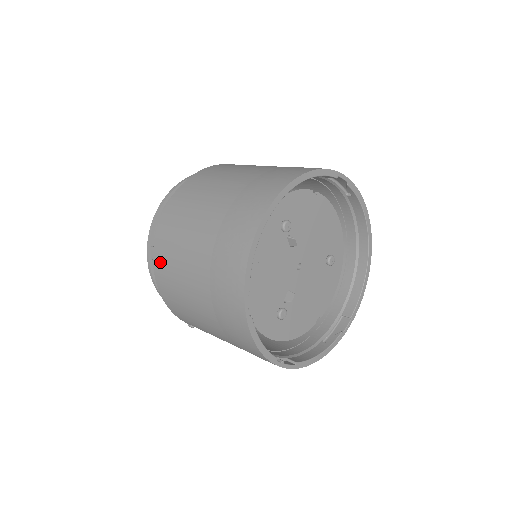
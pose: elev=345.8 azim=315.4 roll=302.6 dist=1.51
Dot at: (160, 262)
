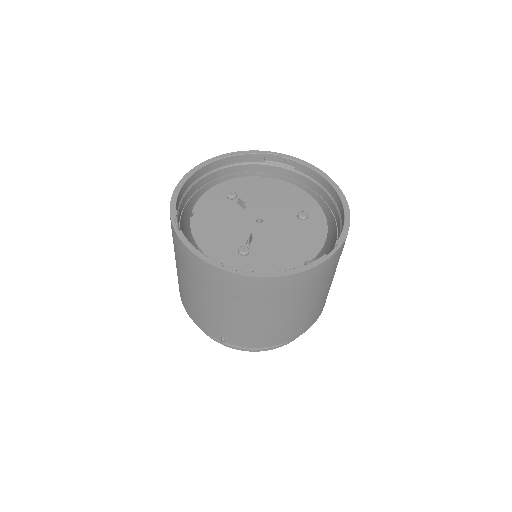
Dot at: occluded
